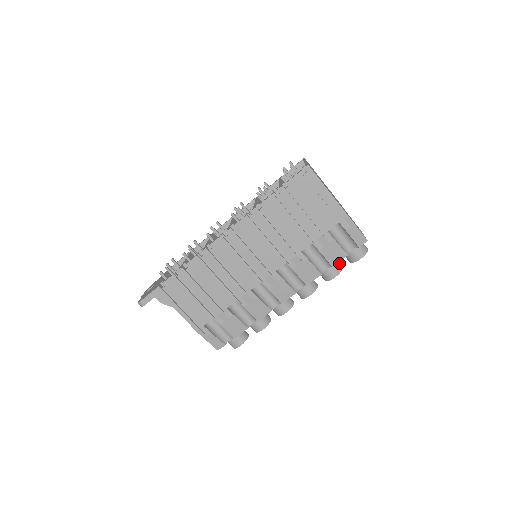
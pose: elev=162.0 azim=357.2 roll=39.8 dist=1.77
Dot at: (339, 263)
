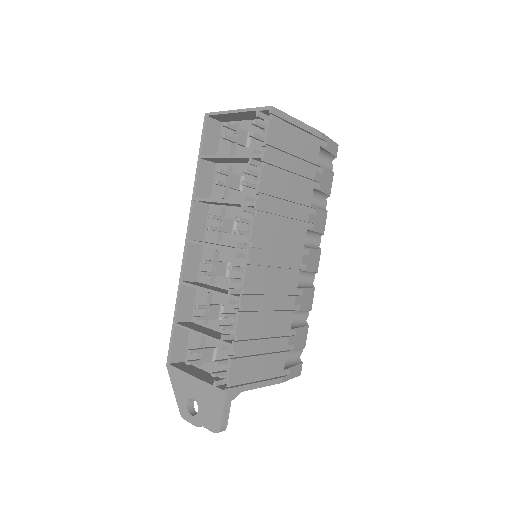
Dot at: occluded
